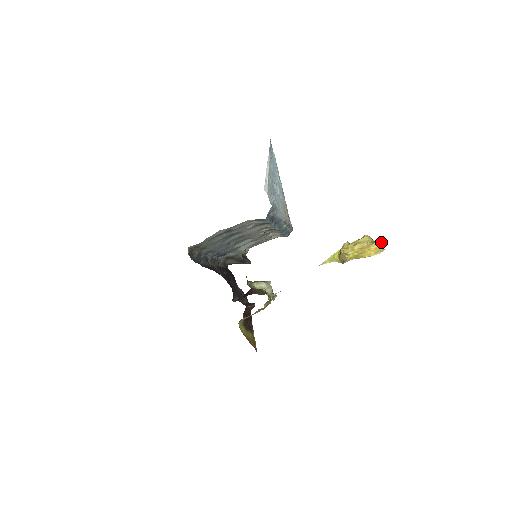
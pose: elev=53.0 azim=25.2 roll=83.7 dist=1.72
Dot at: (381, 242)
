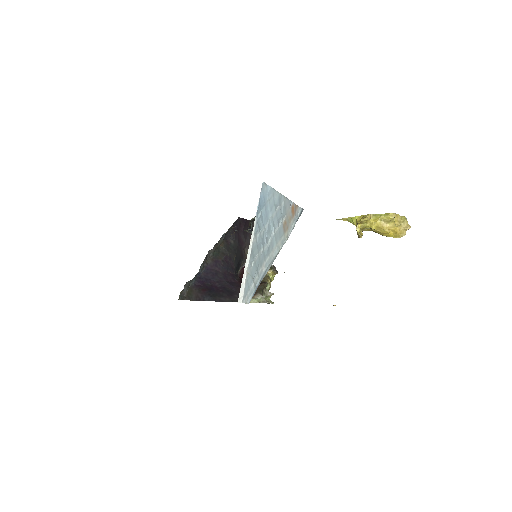
Dot at: (406, 223)
